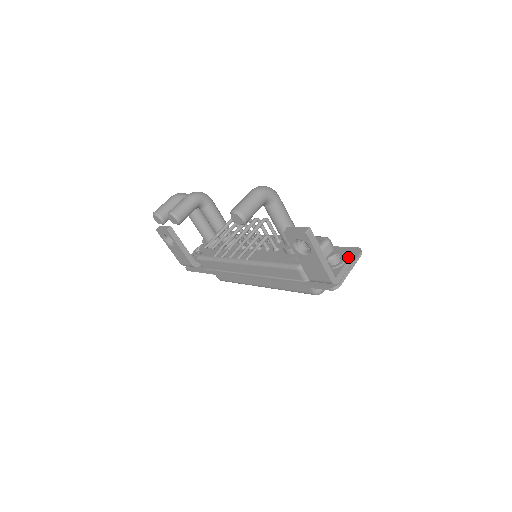
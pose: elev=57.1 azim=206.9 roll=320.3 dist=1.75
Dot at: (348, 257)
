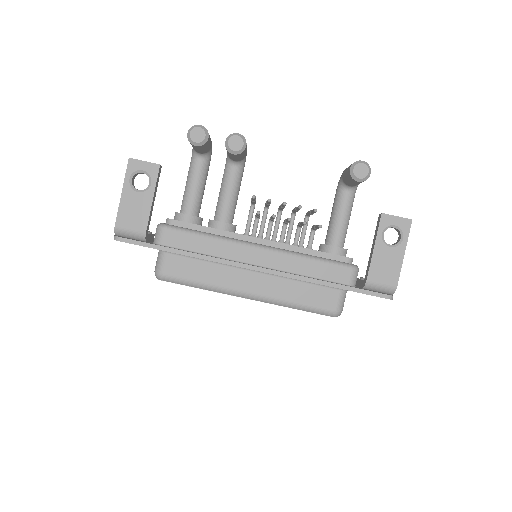
Dot at: occluded
